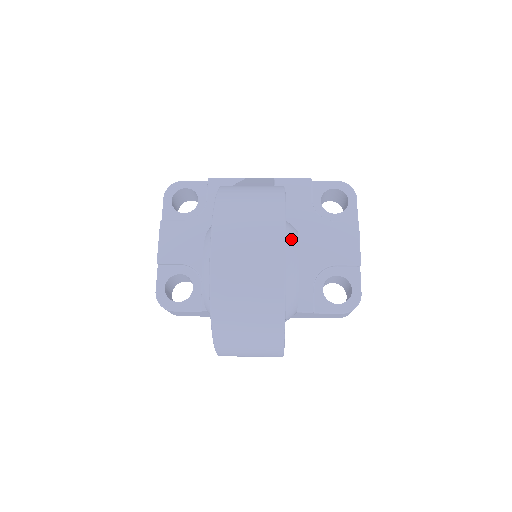
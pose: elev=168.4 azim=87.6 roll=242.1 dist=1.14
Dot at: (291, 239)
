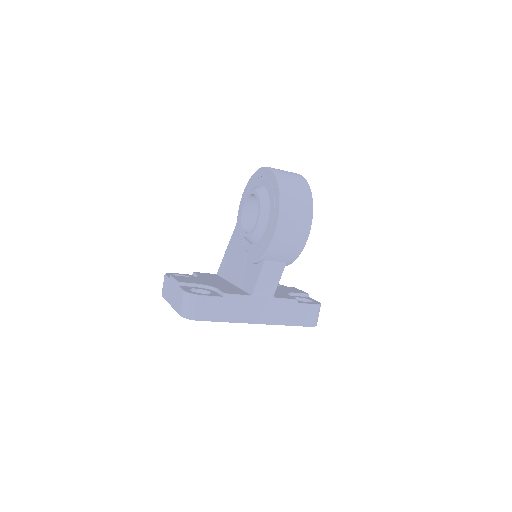
Dot at: occluded
